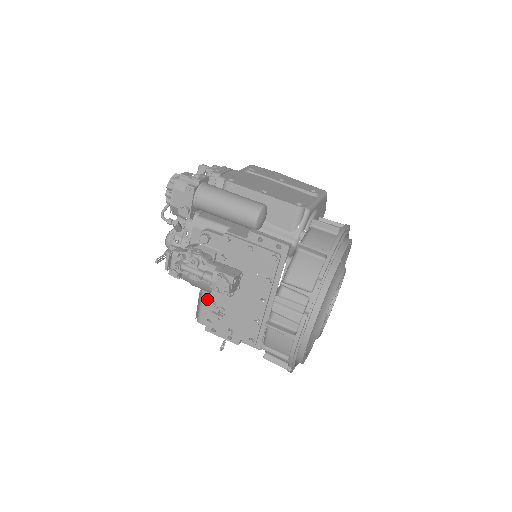
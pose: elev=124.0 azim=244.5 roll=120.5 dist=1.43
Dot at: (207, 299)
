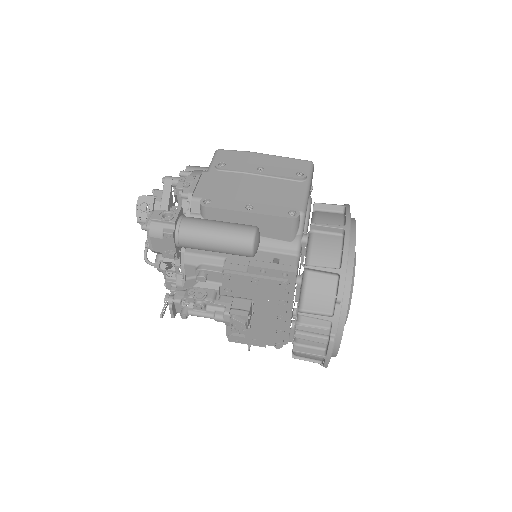
Dot at: occluded
